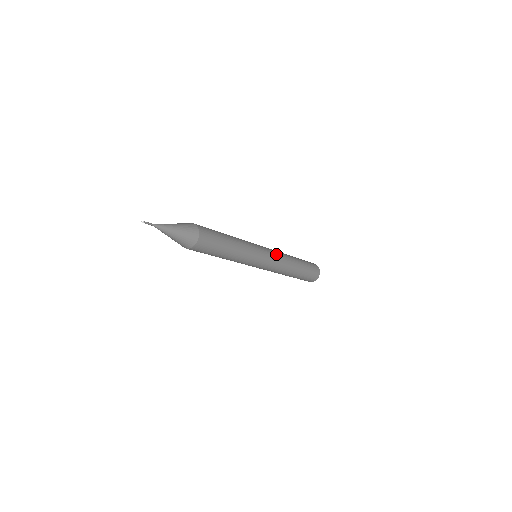
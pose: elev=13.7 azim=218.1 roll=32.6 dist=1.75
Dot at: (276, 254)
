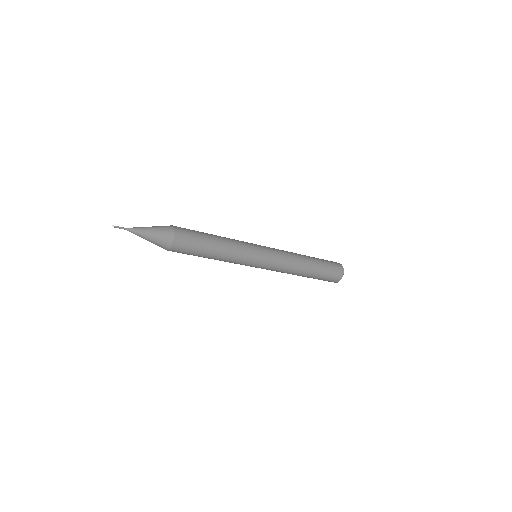
Dot at: (279, 253)
